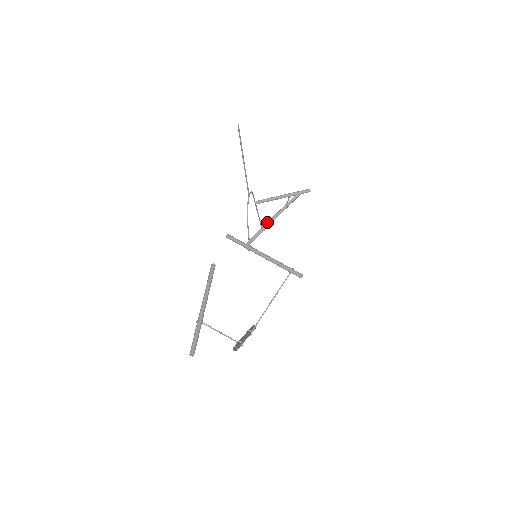
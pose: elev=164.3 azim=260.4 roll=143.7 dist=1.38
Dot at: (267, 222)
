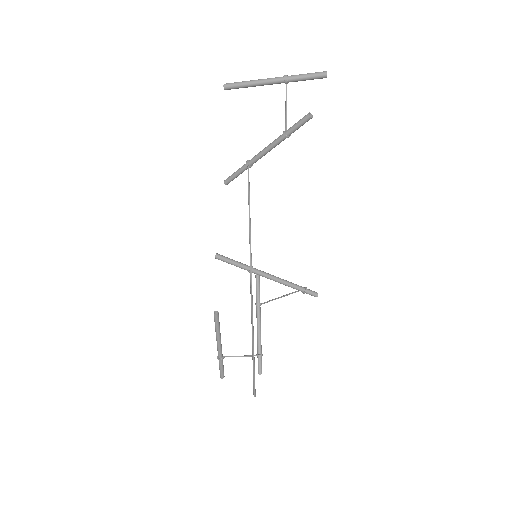
Dot at: (255, 158)
